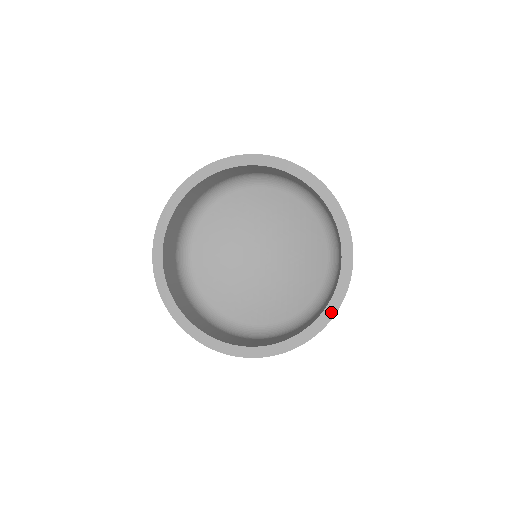
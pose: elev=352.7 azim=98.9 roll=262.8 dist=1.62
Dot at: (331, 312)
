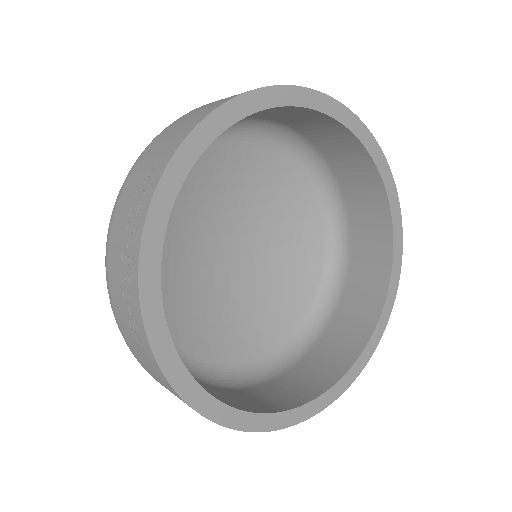
Dot at: (376, 339)
